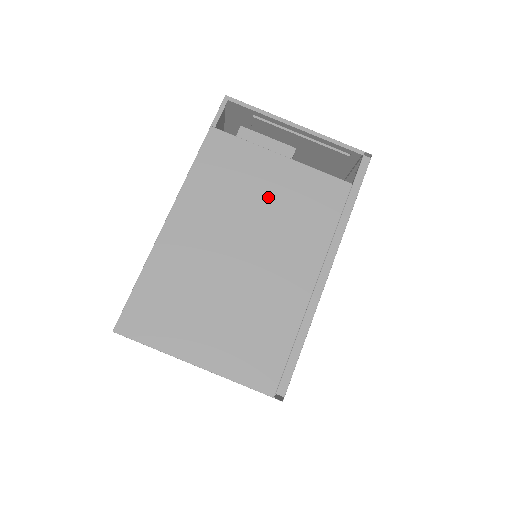
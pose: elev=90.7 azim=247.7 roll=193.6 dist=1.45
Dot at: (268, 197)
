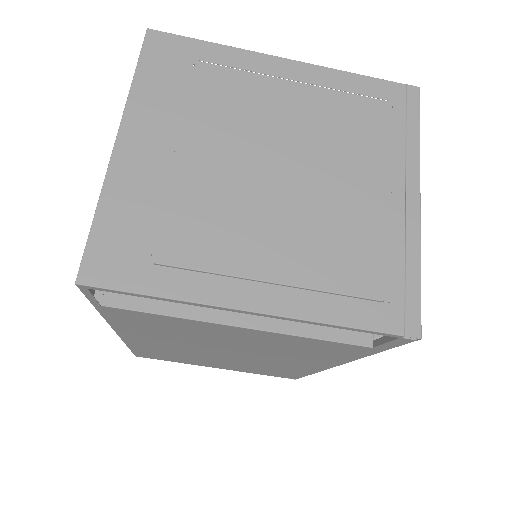
Dot at: (234, 342)
